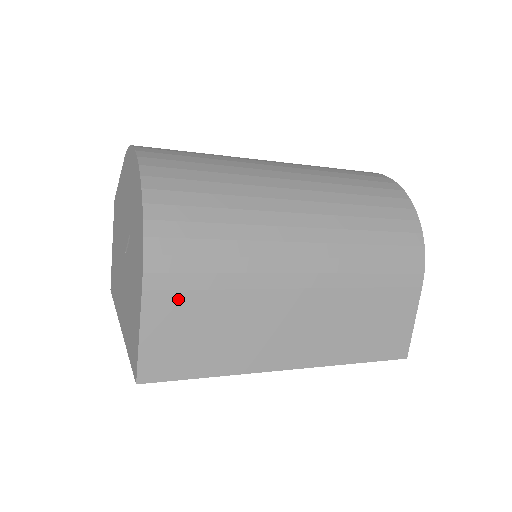
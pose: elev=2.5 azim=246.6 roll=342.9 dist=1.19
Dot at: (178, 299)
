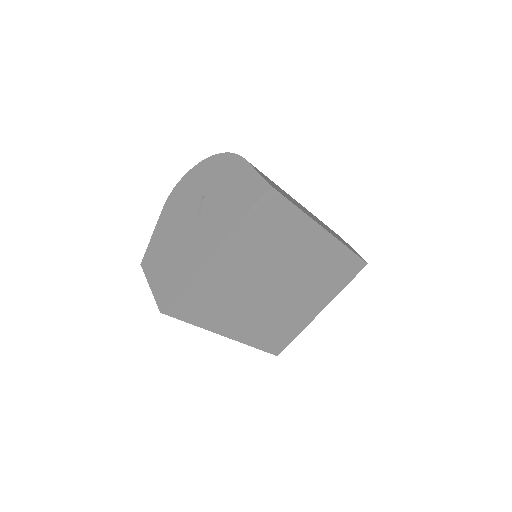
Dot at: (261, 172)
